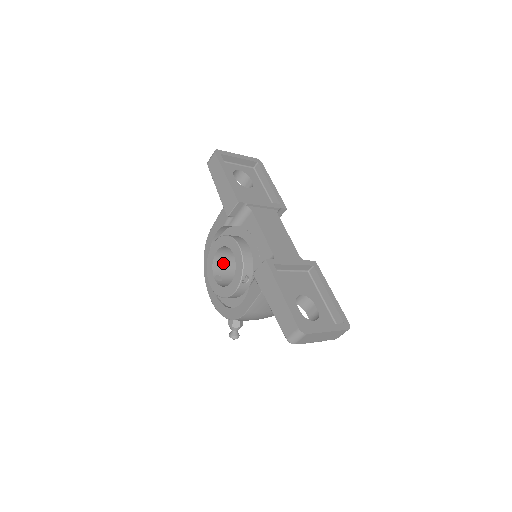
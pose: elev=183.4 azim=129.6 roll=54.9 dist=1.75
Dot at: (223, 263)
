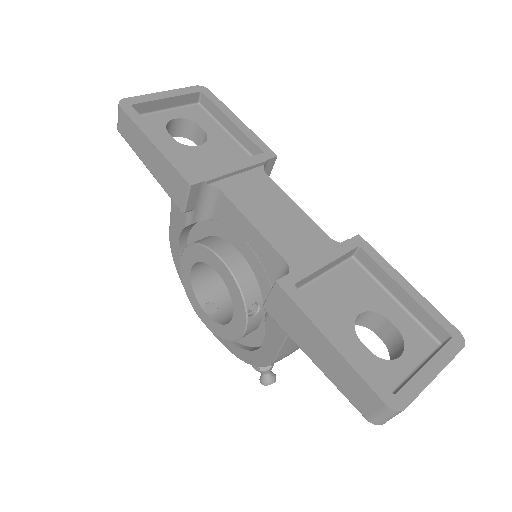
Dot at: (209, 280)
